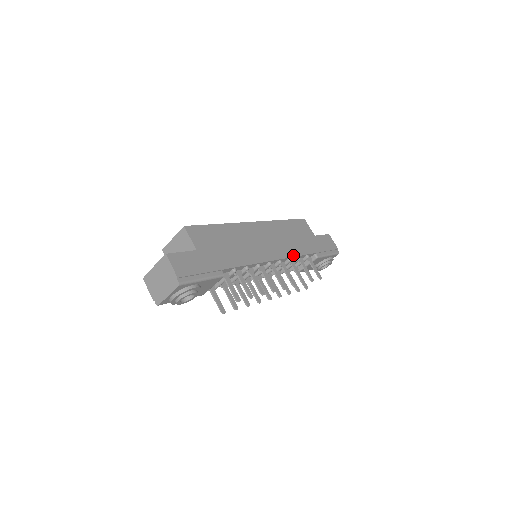
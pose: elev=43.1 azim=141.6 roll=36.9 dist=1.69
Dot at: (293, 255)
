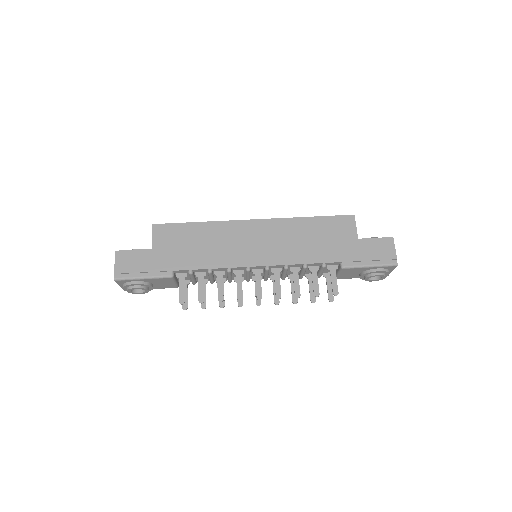
Dot at: (293, 262)
